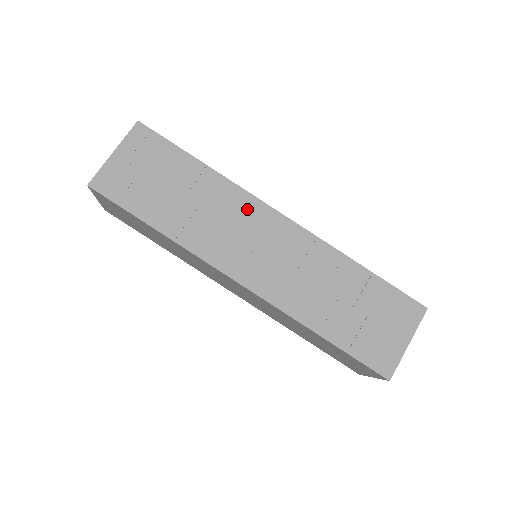
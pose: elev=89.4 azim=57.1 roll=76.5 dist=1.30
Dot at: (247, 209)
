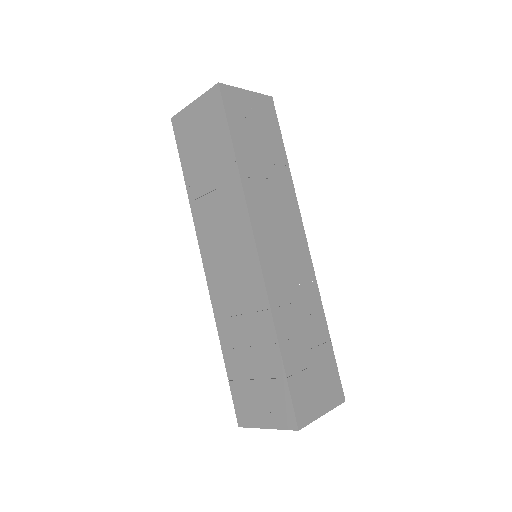
Dot at: (292, 216)
